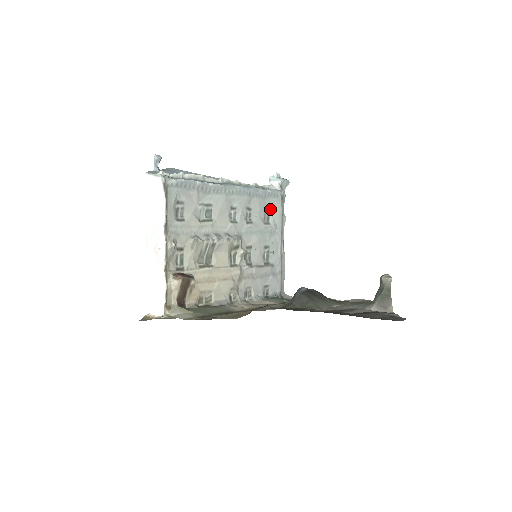
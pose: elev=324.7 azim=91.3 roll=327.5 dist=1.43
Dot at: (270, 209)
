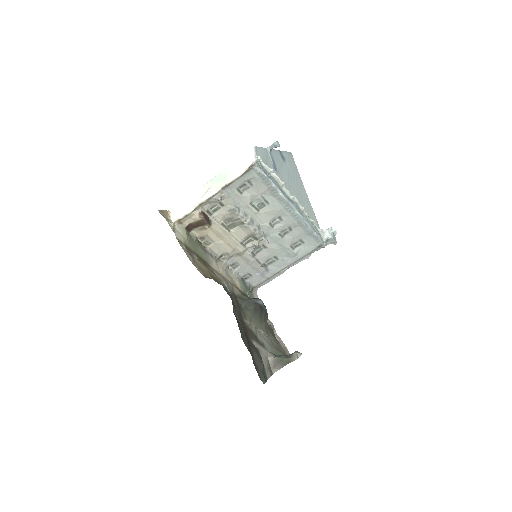
Dot at: (304, 243)
